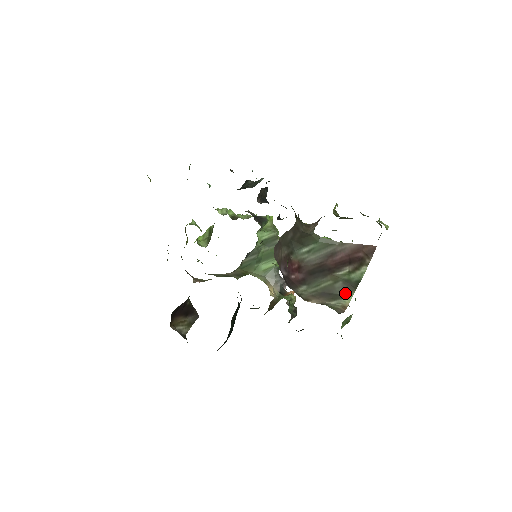
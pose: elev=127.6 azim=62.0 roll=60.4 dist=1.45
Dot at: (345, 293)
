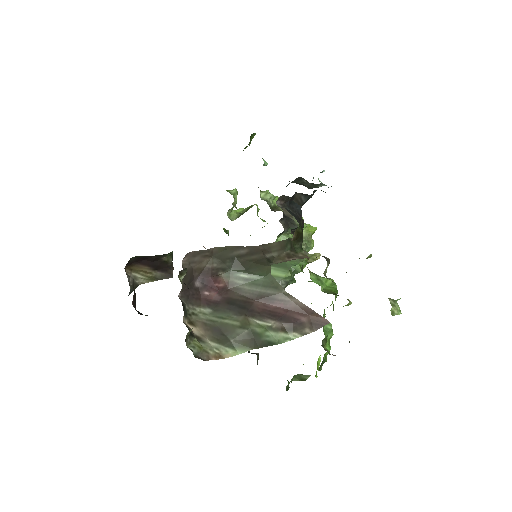
Dot at: (238, 344)
